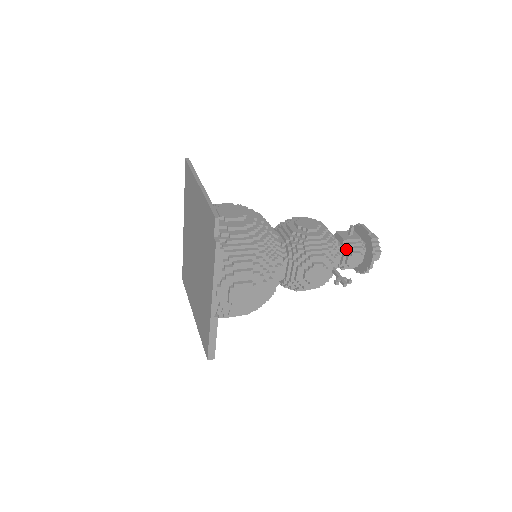
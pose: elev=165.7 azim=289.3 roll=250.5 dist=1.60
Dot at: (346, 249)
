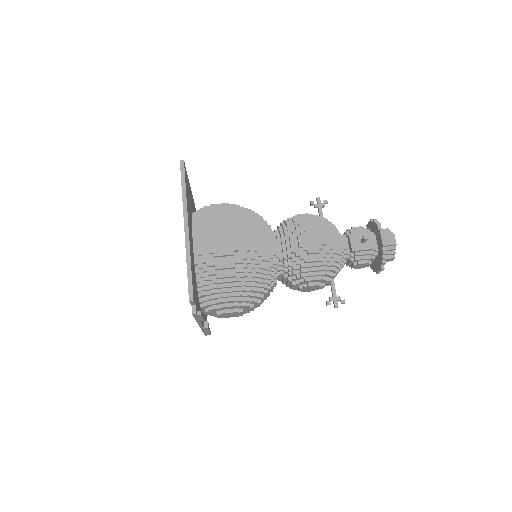
Dot at: (353, 257)
